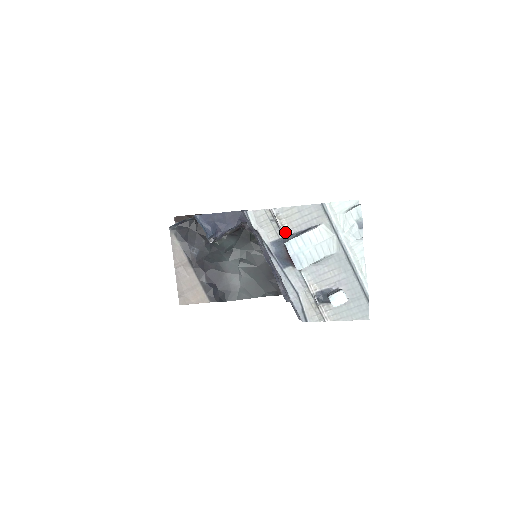
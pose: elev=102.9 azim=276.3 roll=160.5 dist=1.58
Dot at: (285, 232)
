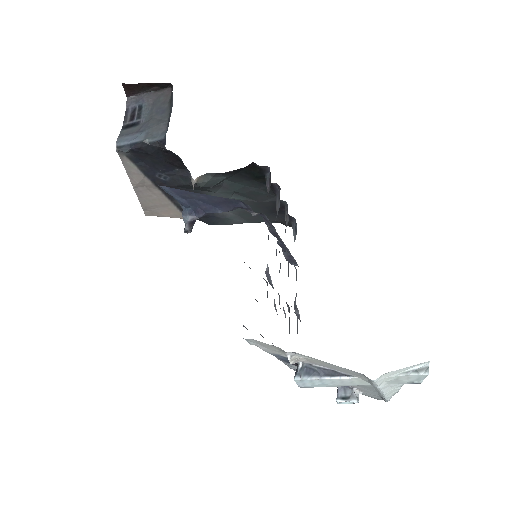
Dot at: (299, 362)
